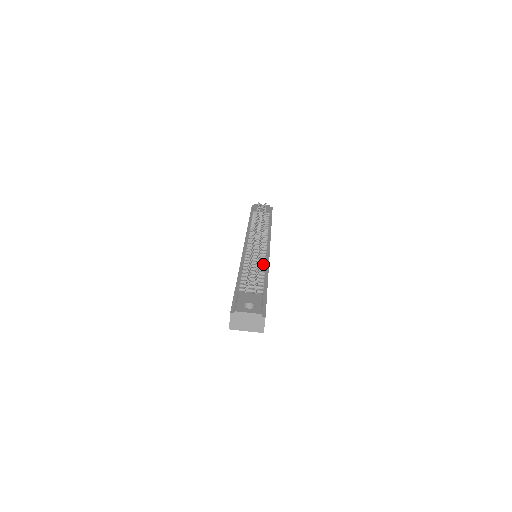
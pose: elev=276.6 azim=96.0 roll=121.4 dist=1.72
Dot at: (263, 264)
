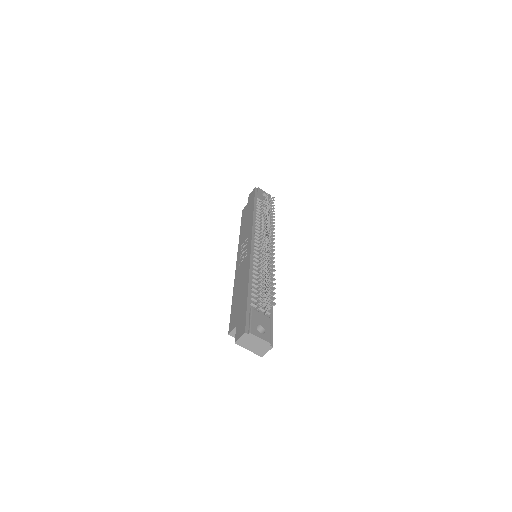
Dot at: occluded
